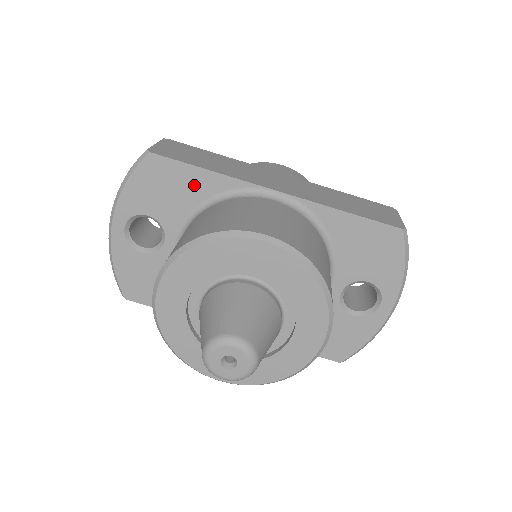
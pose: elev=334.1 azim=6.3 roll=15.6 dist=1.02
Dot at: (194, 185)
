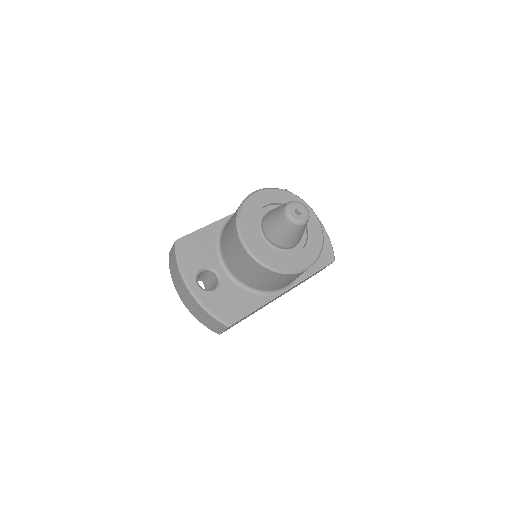
Dot at: (206, 237)
